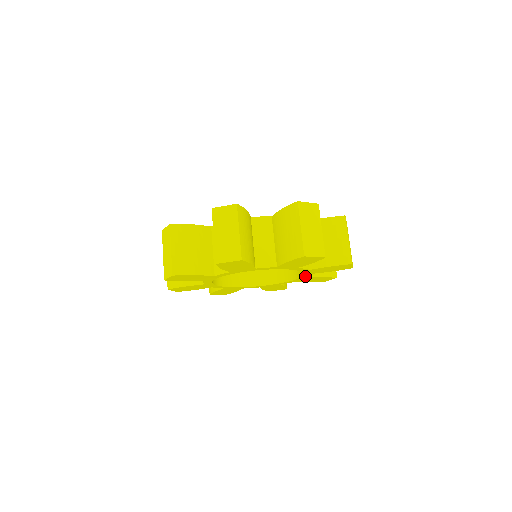
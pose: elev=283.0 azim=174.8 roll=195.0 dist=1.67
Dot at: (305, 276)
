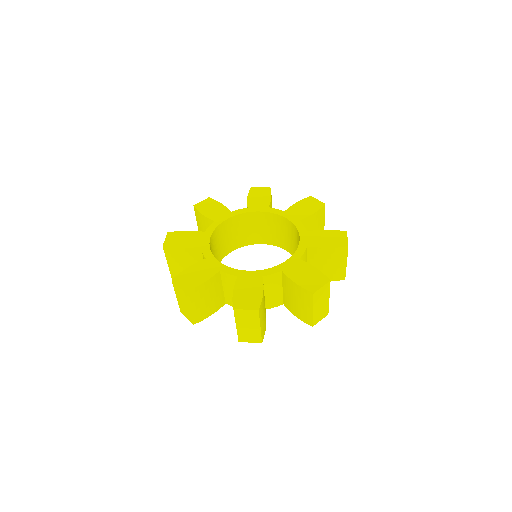
Dot at: occluded
